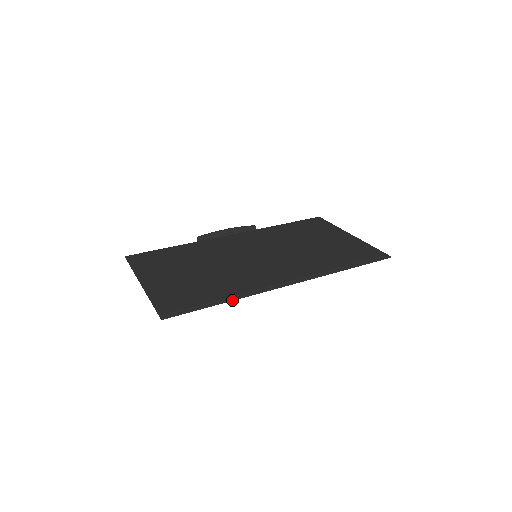
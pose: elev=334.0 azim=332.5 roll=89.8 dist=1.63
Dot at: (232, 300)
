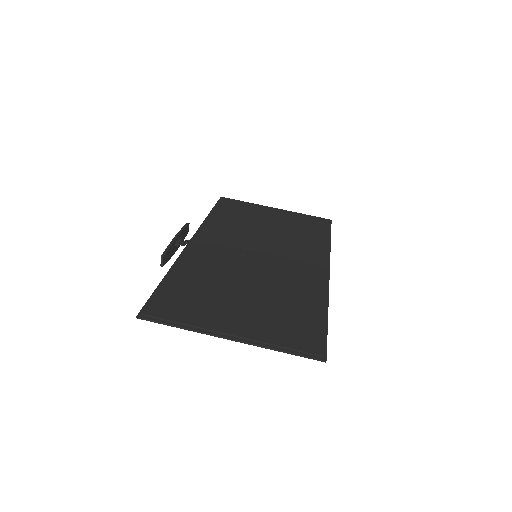
Dot at: occluded
